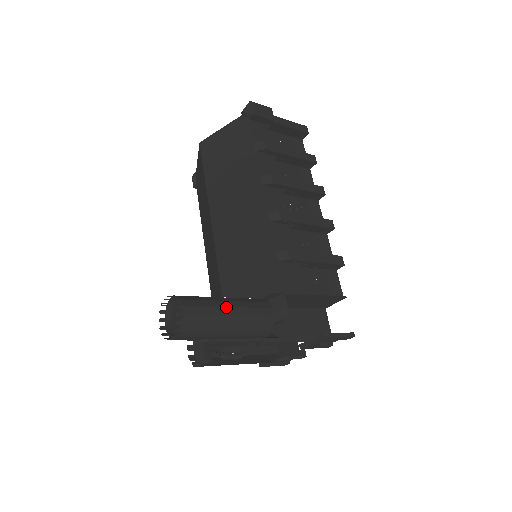
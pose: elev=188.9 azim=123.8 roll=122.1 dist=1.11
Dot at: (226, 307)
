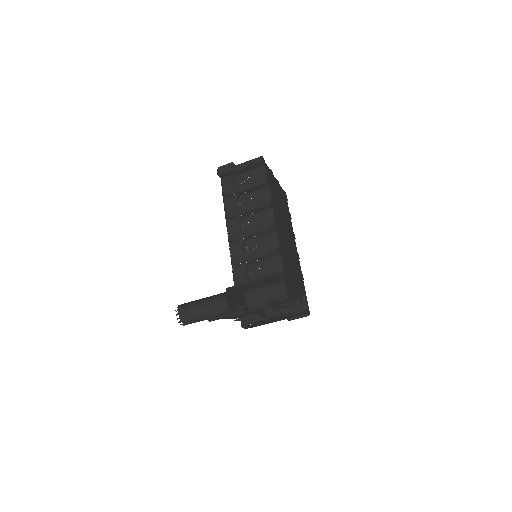
Dot at: (200, 304)
